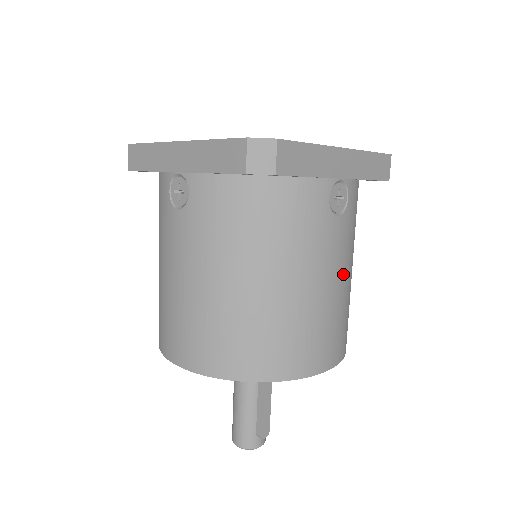
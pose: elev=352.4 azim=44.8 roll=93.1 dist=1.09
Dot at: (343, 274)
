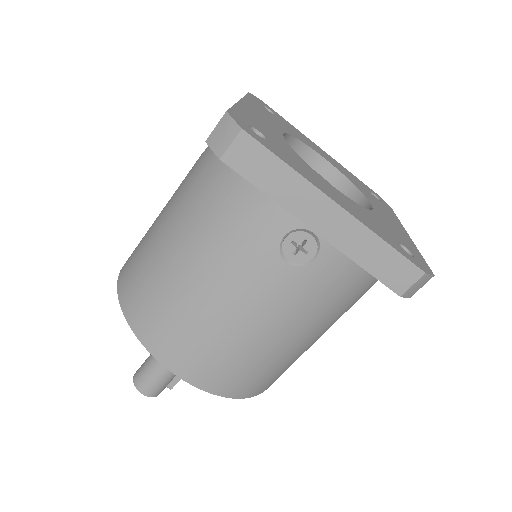
Dot at: occluded
